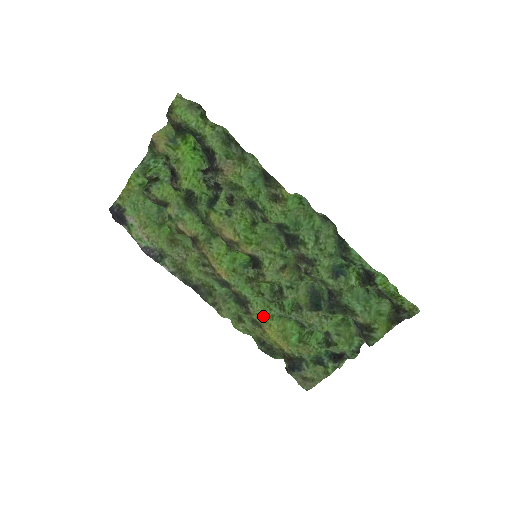
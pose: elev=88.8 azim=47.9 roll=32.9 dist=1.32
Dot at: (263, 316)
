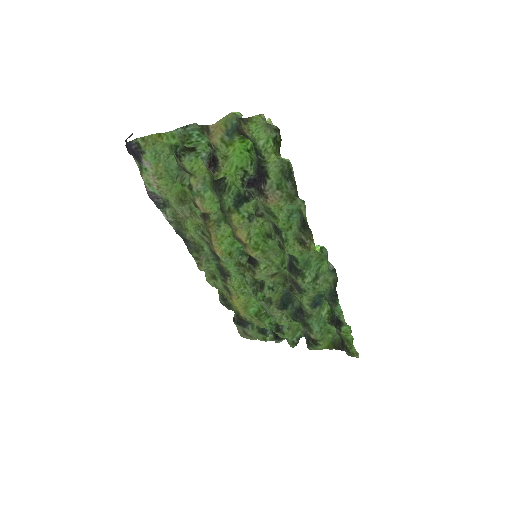
Dot at: (236, 290)
